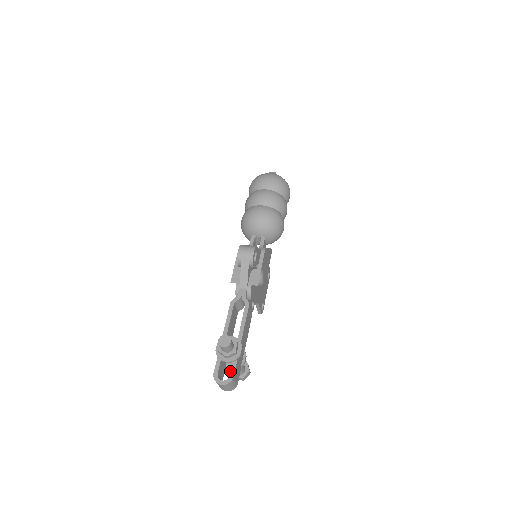
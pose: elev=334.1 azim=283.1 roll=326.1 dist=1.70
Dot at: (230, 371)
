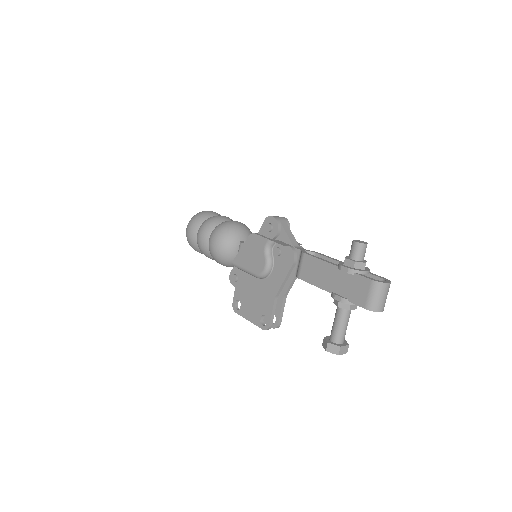
Dot at: (378, 276)
